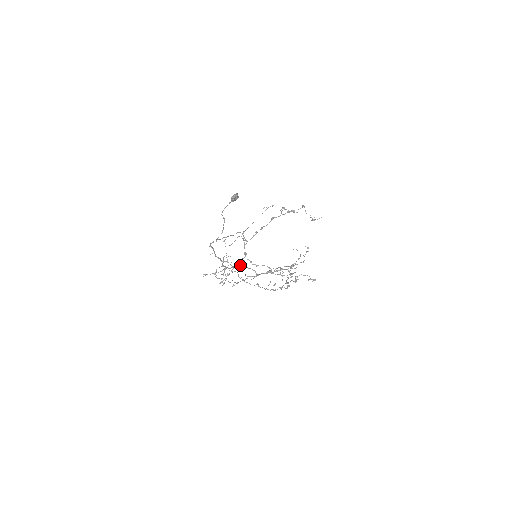
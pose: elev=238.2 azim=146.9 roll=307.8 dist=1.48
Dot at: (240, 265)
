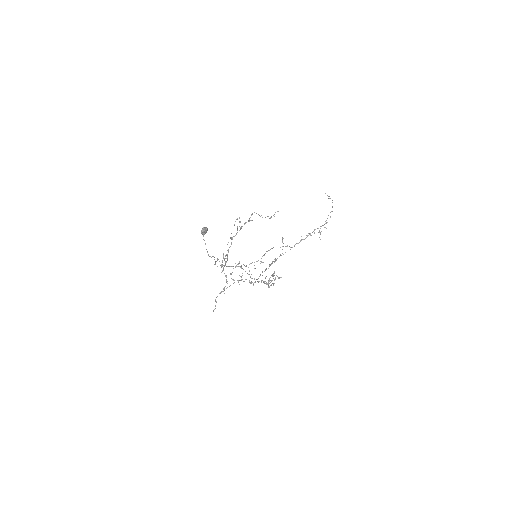
Dot at: (223, 289)
